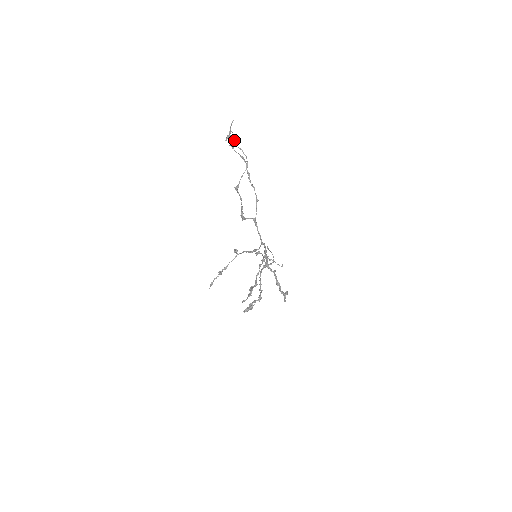
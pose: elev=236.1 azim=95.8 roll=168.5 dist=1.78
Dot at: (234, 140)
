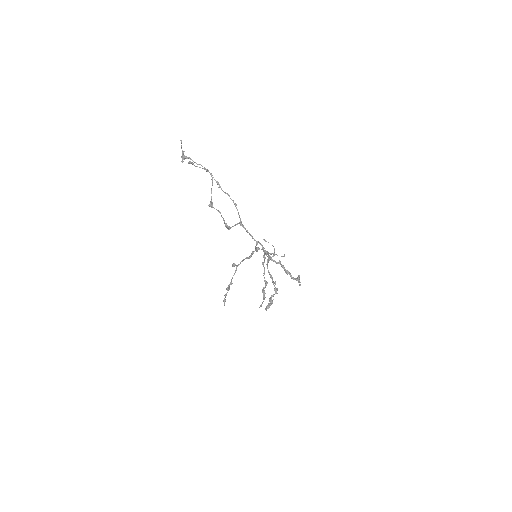
Dot at: (190, 158)
